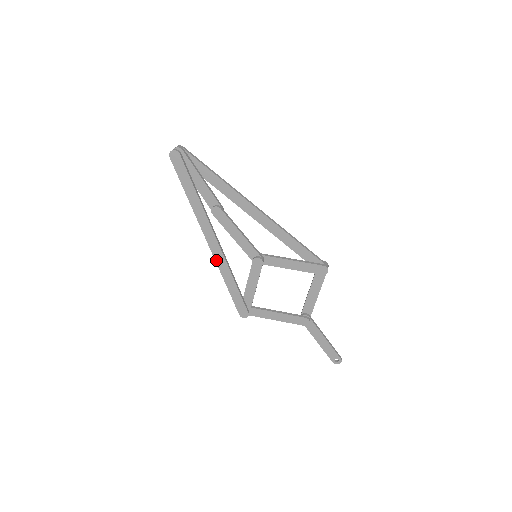
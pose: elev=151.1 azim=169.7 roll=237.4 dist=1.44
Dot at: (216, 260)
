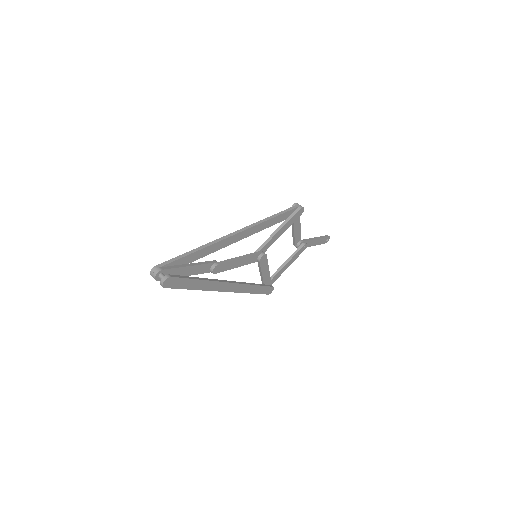
Dot at: (237, 292)
